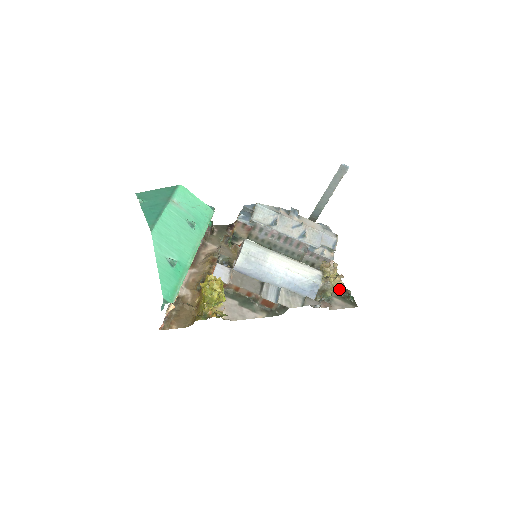
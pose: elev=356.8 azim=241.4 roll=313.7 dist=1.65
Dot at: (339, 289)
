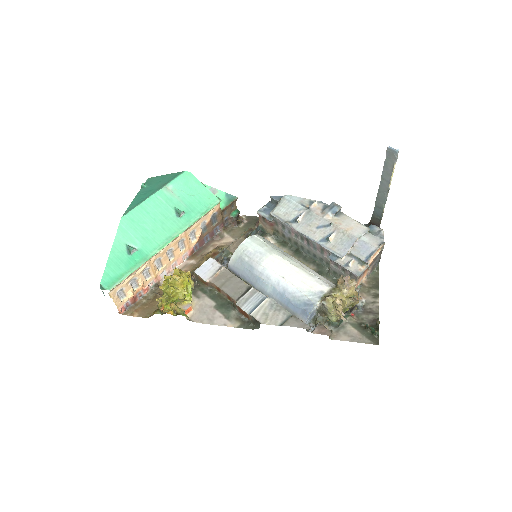
Dot at: (366, 315)
